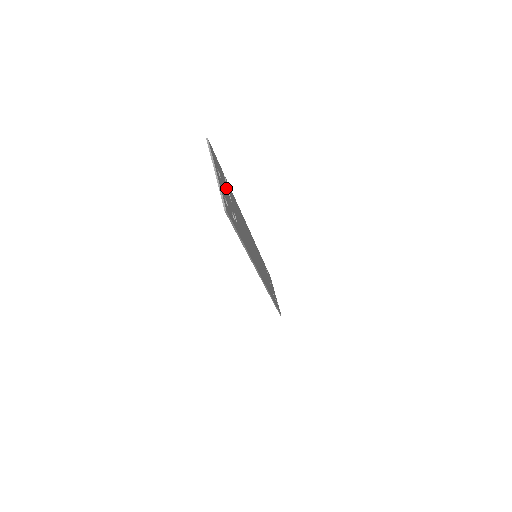
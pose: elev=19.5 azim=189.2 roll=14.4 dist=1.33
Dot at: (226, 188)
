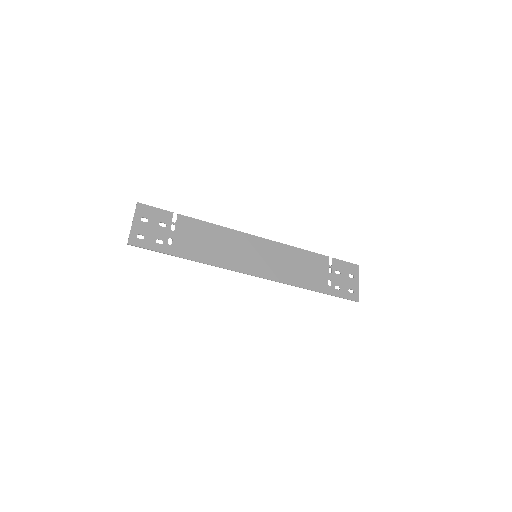
Dot at: (166, 224)
